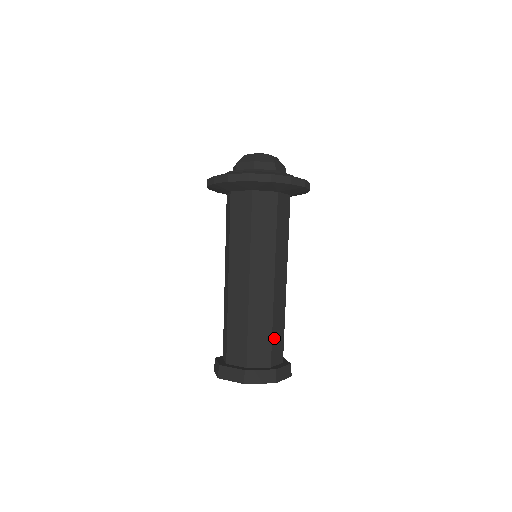
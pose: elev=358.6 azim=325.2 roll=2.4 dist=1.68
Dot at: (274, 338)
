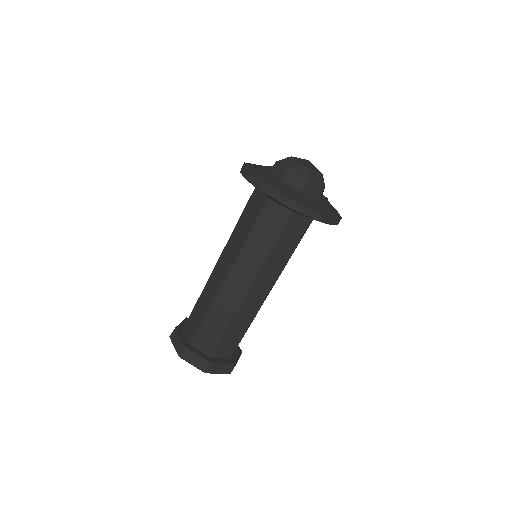
Dot at: (226, 336)
